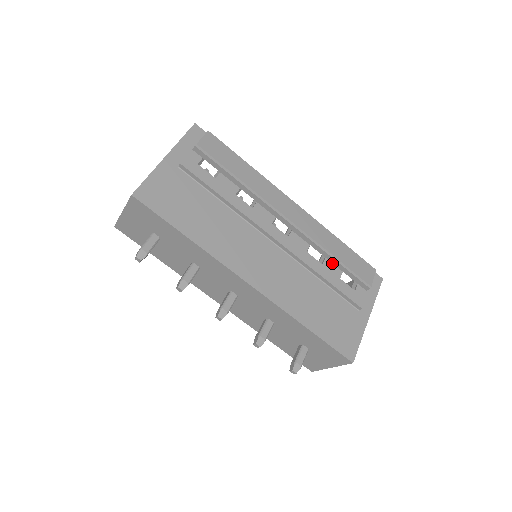
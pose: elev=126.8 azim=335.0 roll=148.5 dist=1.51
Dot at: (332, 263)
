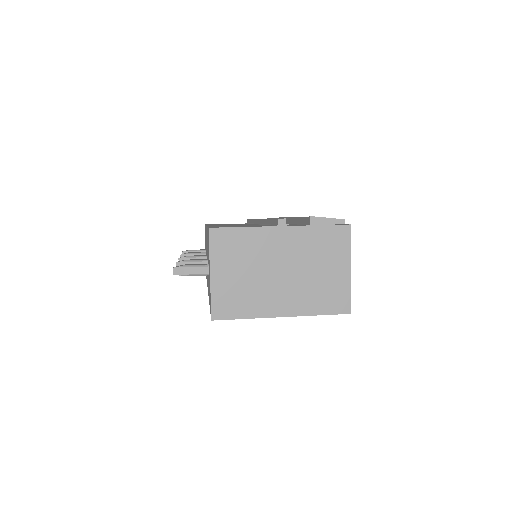
Dot at: occluded
